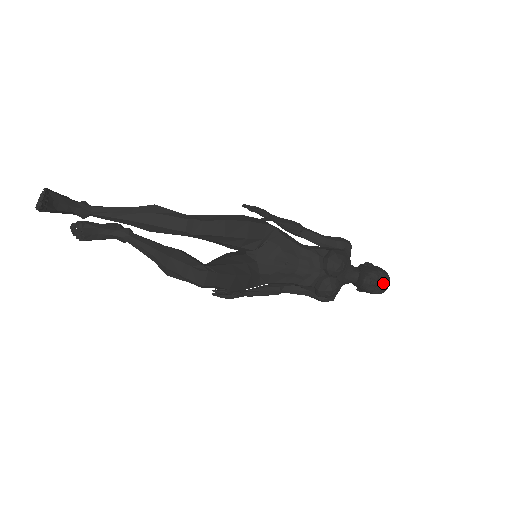
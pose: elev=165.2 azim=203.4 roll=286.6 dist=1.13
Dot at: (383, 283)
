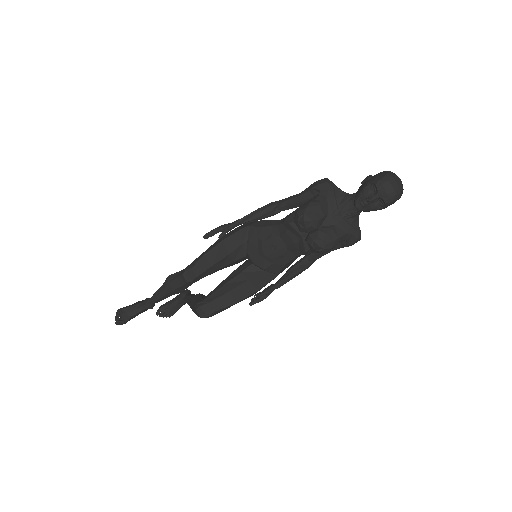
Dot at: (380, 193)
